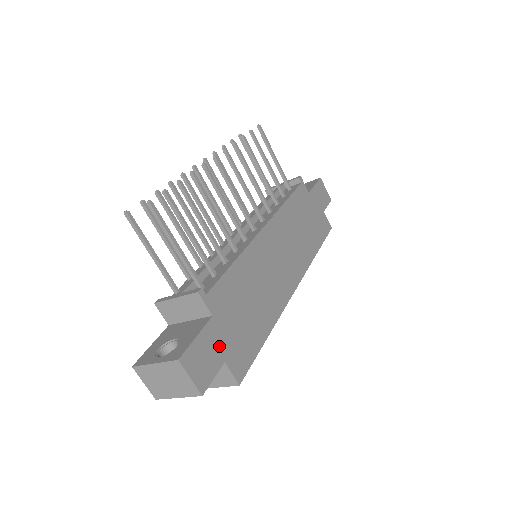
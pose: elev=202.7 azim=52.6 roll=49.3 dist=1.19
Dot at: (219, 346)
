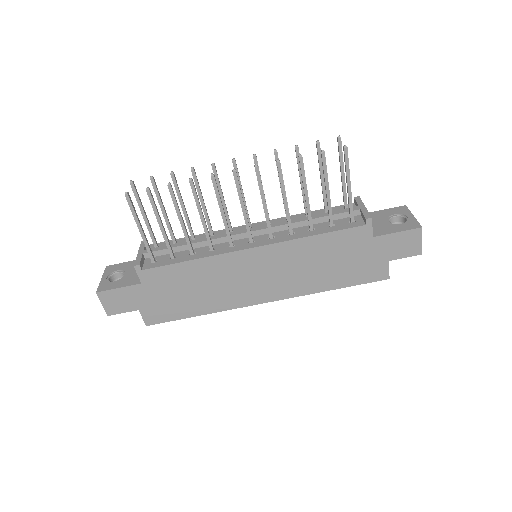
Dot at: (138, 300)
